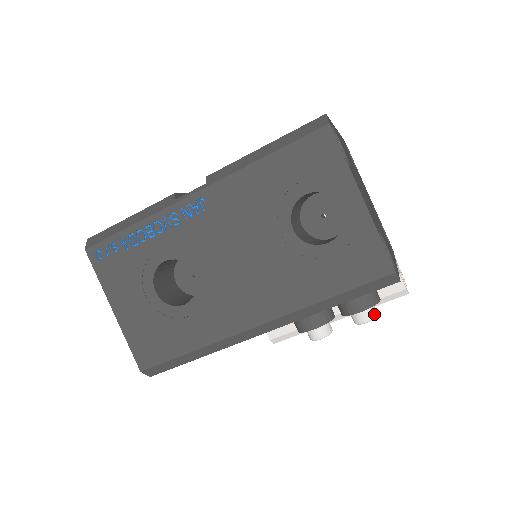
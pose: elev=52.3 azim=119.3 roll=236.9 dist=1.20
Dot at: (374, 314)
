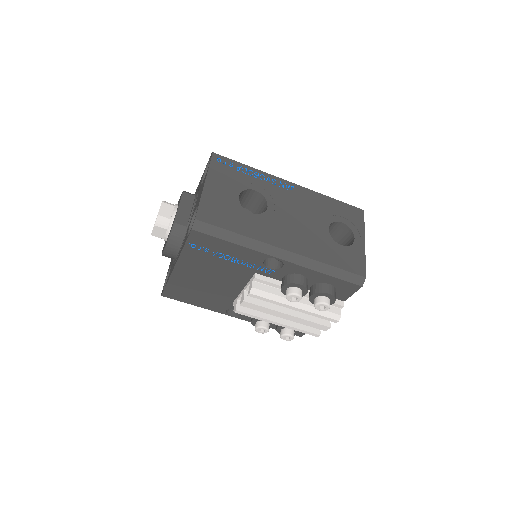
Dot at: occluded
